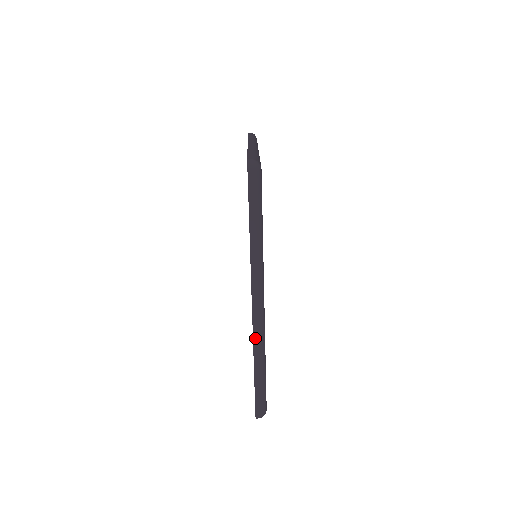
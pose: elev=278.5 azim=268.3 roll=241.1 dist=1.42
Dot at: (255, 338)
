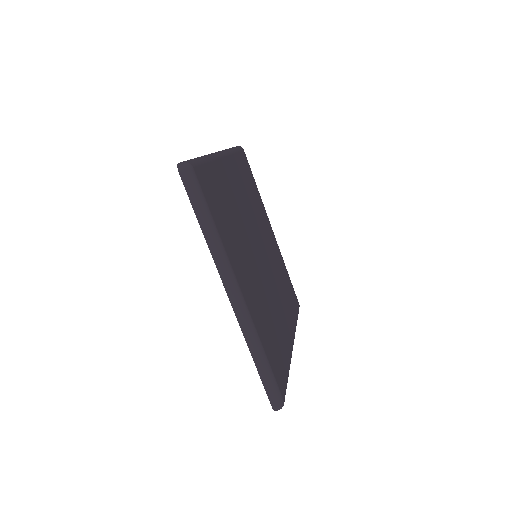
Dot at: occluded
